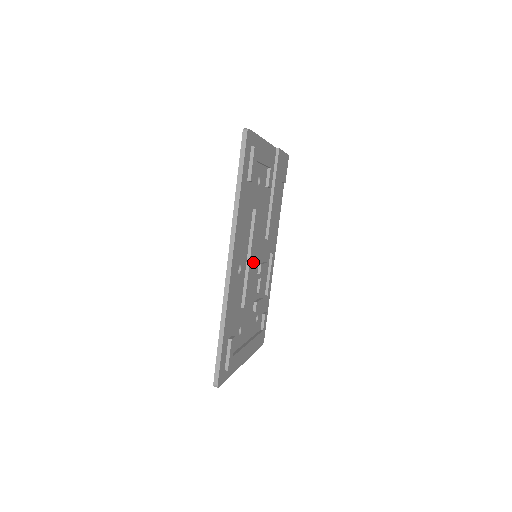
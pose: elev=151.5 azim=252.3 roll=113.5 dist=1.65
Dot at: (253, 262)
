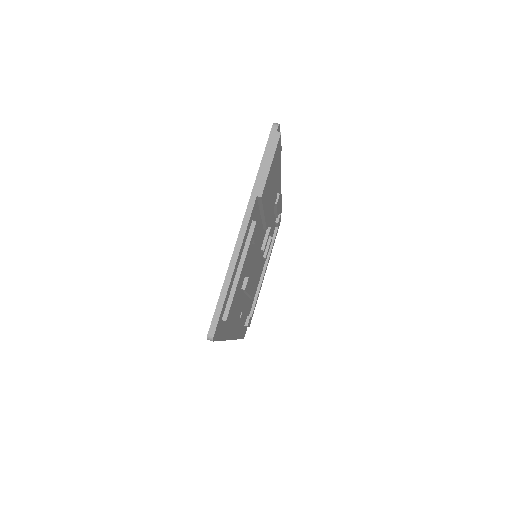
Dot at: (254, 270)
